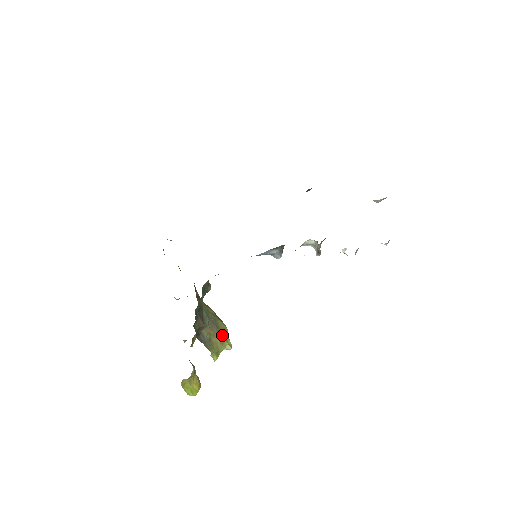
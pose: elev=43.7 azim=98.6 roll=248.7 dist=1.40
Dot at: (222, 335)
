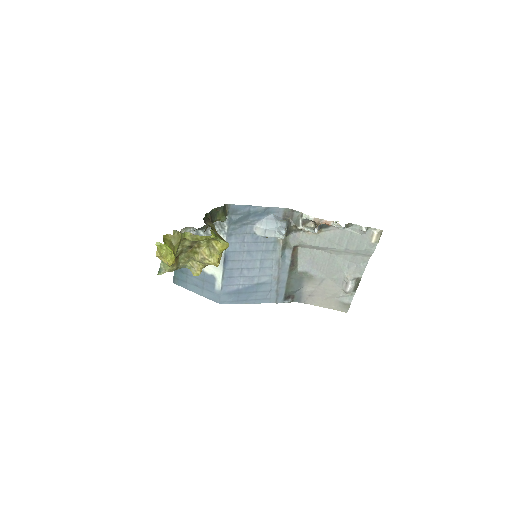
Dot at: occluded
